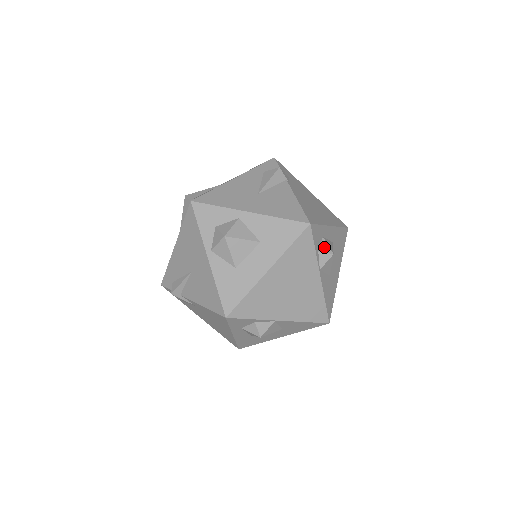
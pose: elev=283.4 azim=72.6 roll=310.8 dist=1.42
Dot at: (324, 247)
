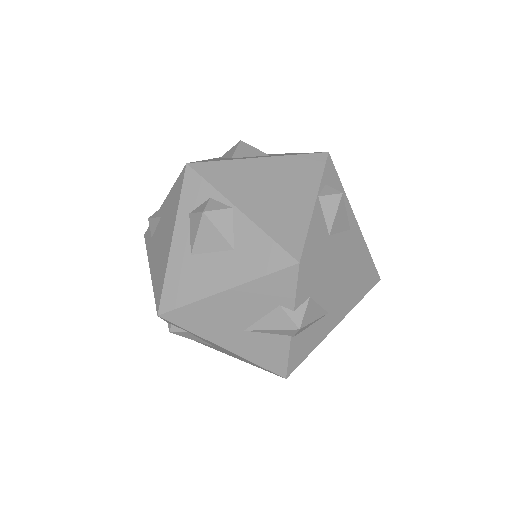
Dot at: occluded
